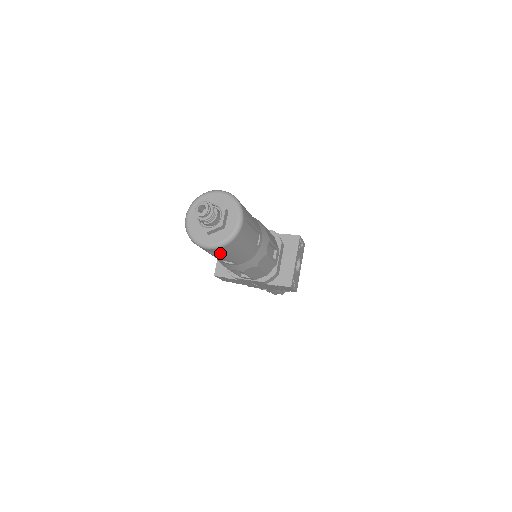
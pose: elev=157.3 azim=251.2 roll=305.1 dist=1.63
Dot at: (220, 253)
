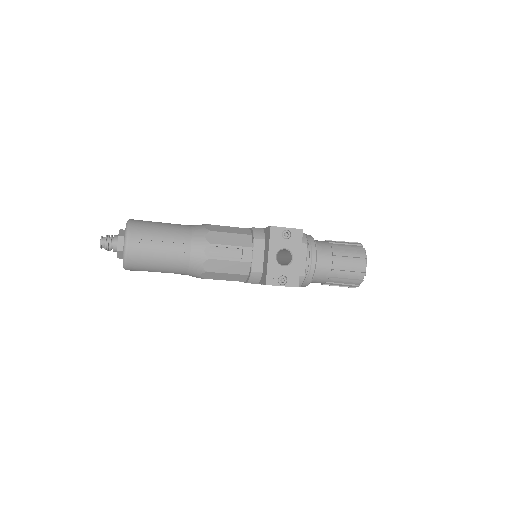
Dot at: (141, 270)
